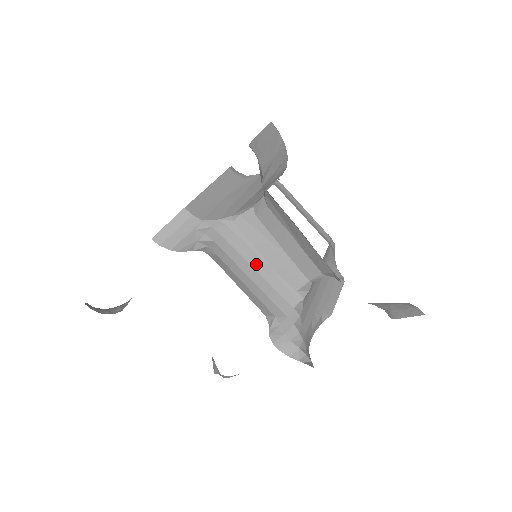
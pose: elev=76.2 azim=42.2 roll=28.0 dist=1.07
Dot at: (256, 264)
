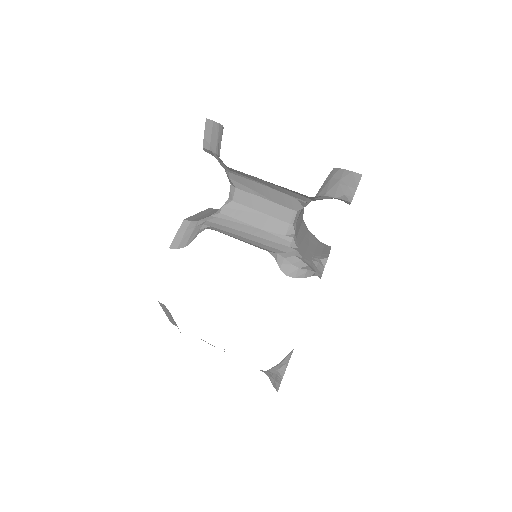
Dot at: (248, 231)
